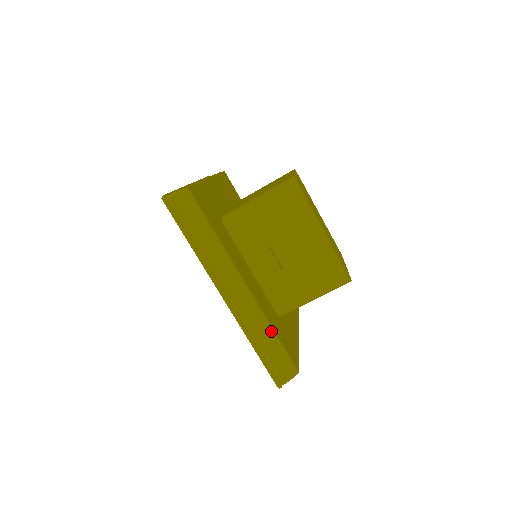
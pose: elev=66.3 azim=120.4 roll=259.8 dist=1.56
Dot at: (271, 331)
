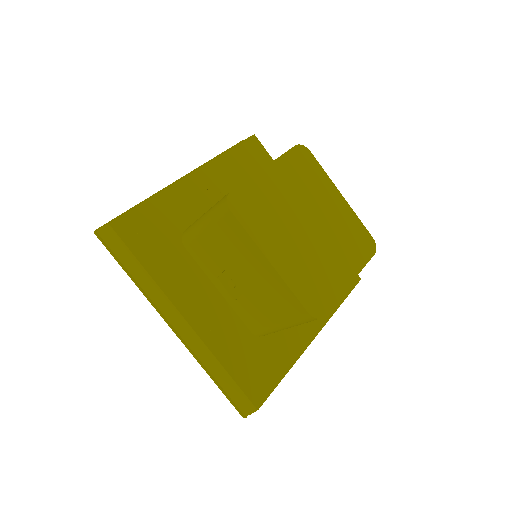
Dot at: (221, 366)
